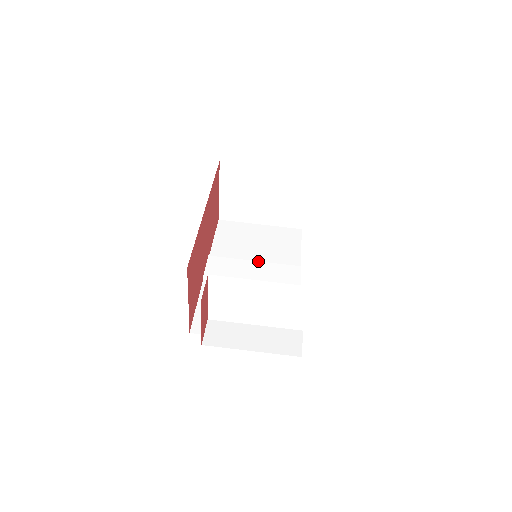
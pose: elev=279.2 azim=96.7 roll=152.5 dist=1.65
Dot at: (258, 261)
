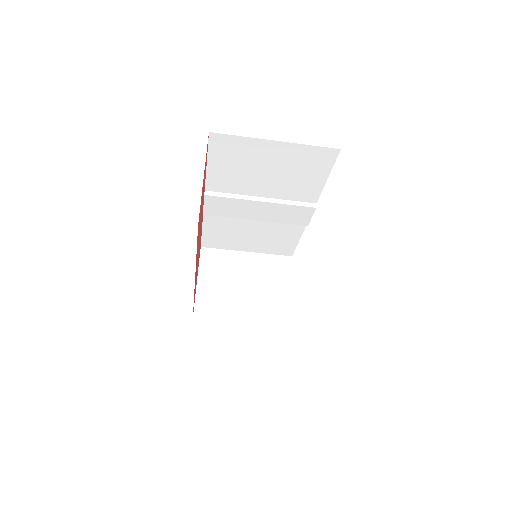
Dot at: (265, 202)
